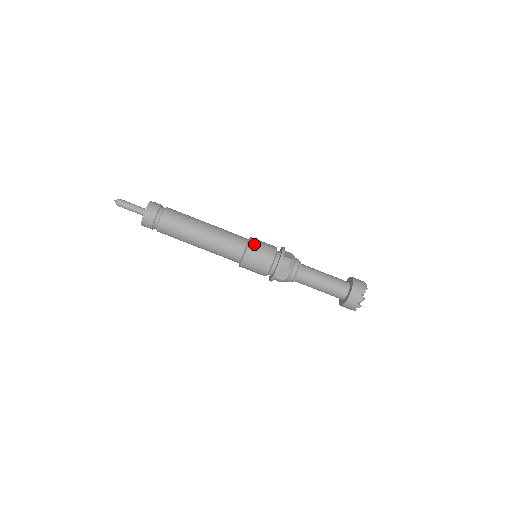
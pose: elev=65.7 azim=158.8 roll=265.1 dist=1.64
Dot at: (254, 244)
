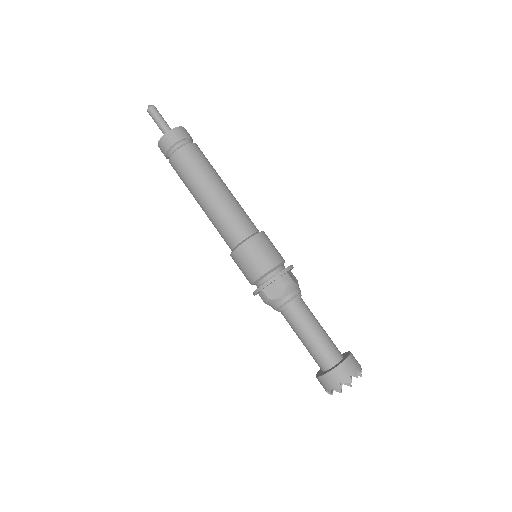
Dot at: (263, 238)
